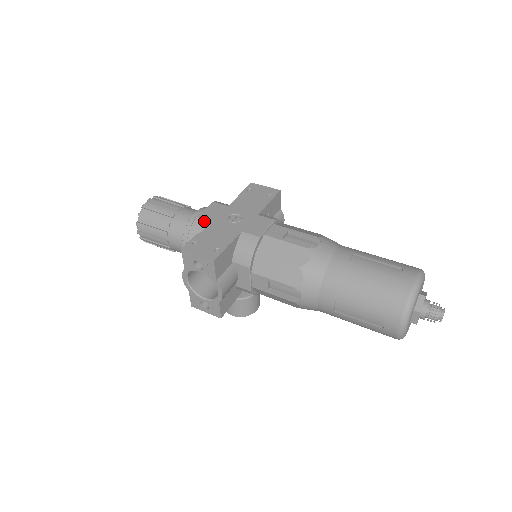
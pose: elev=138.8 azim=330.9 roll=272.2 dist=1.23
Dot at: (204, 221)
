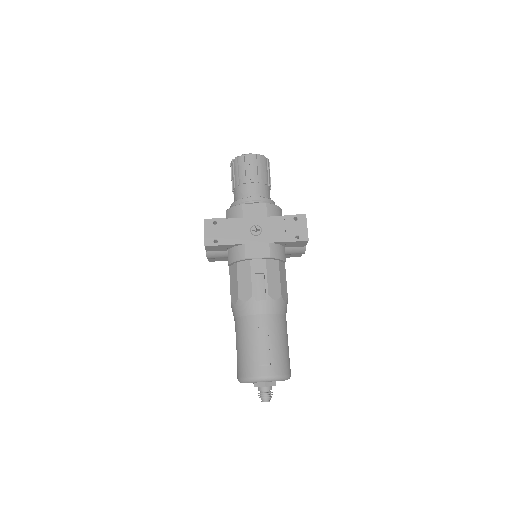
Dot at: (241, 212)
